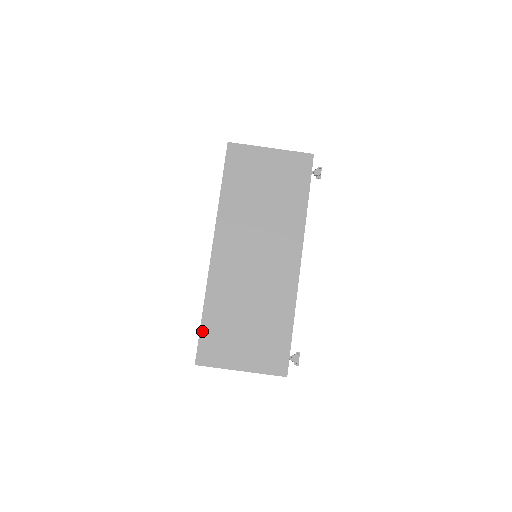
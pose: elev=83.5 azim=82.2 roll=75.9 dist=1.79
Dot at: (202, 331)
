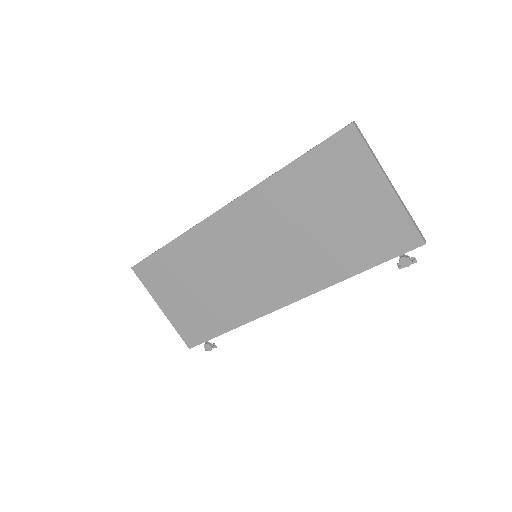
Dot at: (156, 255)
